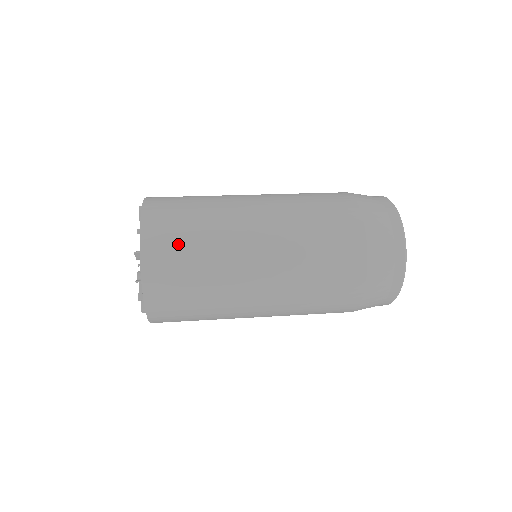
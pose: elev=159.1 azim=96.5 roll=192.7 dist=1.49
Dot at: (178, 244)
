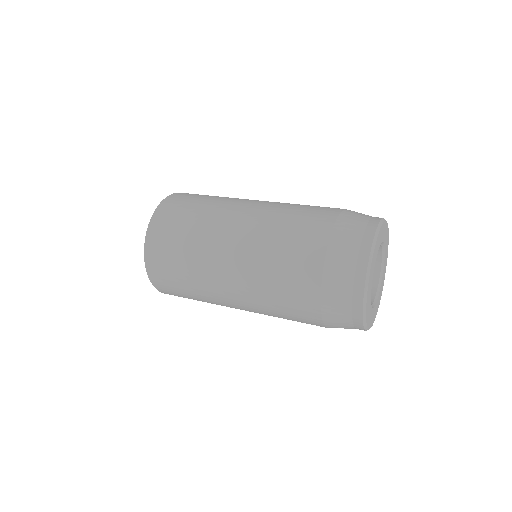
Dot at: (171, 277)
